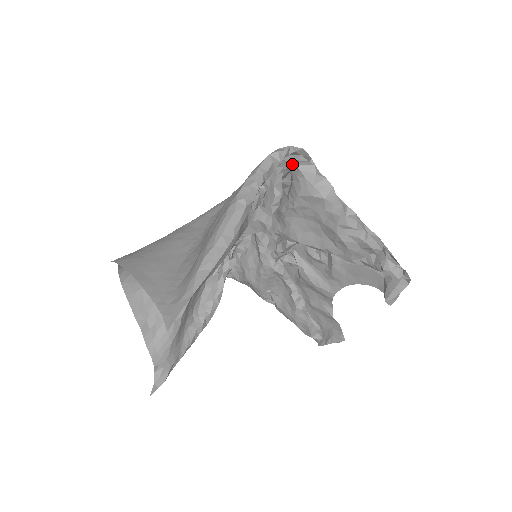
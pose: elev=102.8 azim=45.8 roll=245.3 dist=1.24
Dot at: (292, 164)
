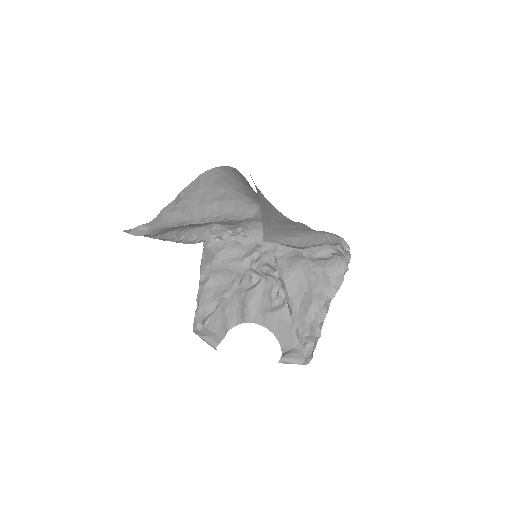
Dot at: occluded
